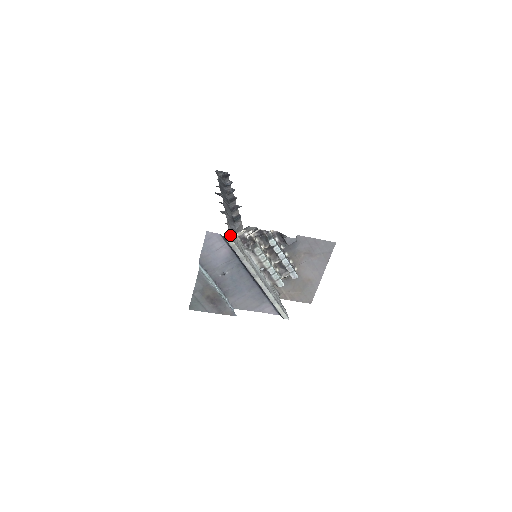
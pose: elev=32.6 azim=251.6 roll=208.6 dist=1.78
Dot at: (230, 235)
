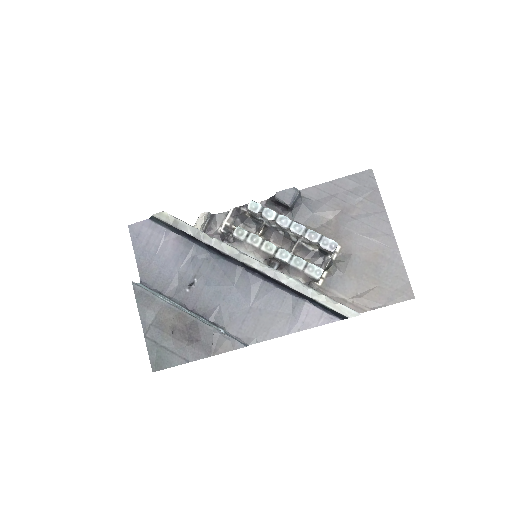
Dot at: occluded
